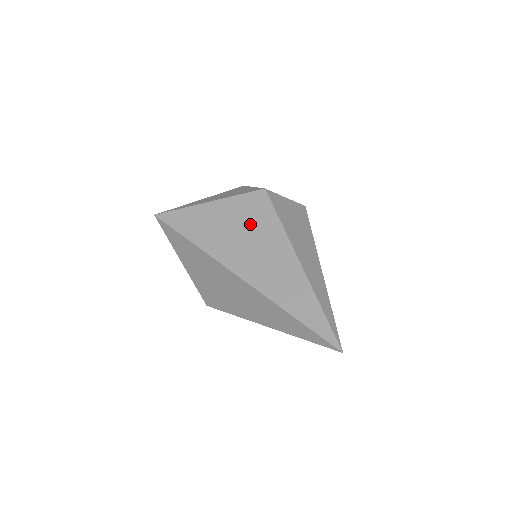
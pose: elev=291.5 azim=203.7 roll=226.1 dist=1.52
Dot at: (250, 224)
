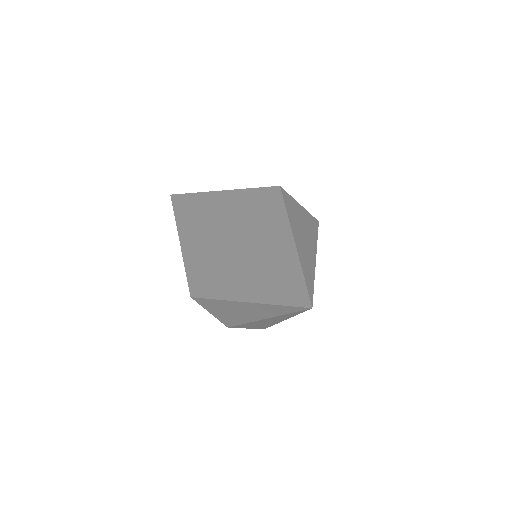
Dot at: (255, 206)
